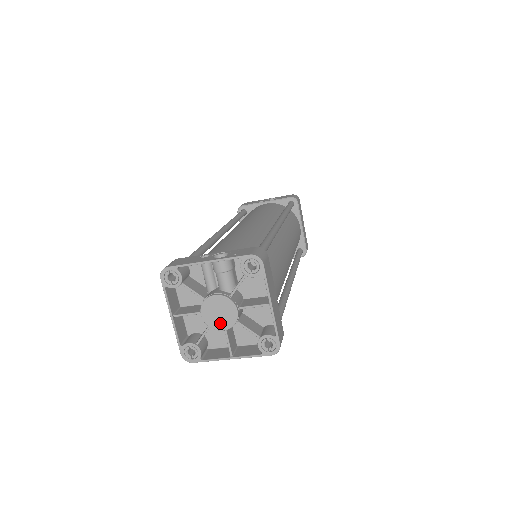
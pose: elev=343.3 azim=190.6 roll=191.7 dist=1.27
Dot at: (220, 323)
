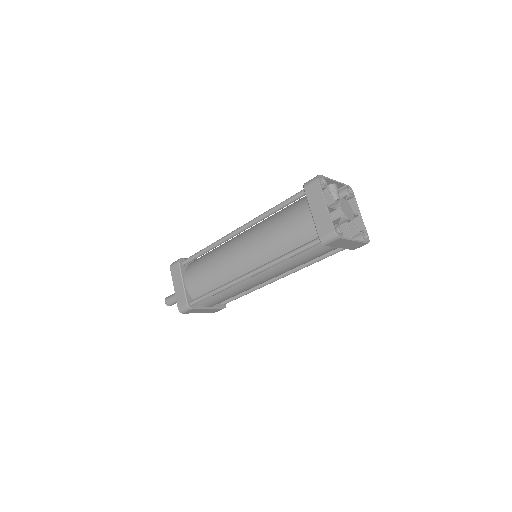
Dot at: (348, 215)
